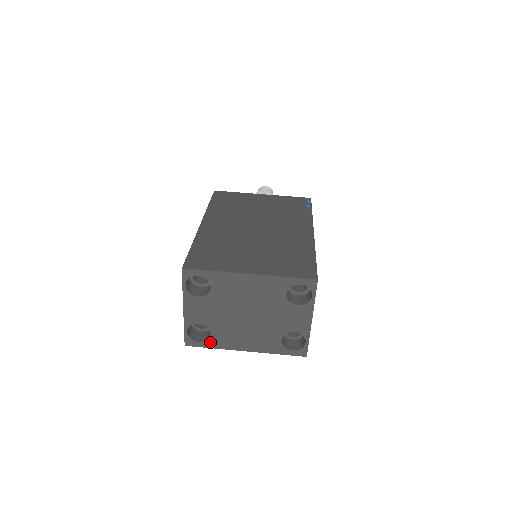
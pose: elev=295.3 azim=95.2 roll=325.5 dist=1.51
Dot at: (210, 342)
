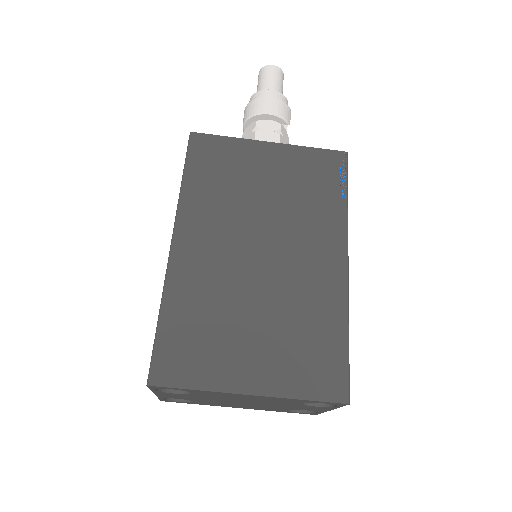
Dot at: (194, 403)
